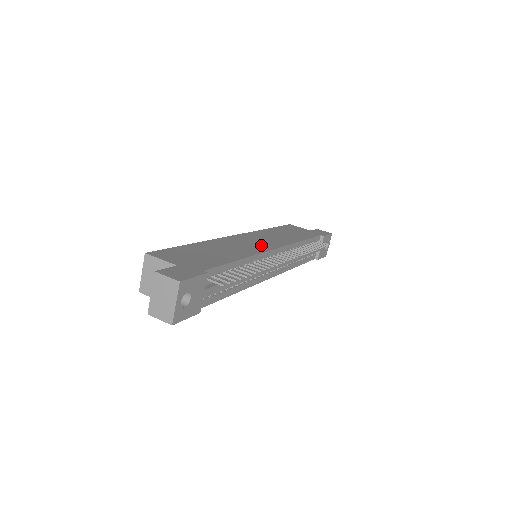
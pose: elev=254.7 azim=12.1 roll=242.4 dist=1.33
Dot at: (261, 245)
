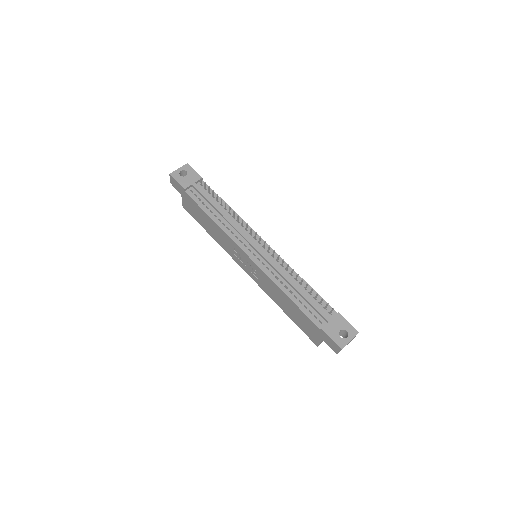
Dot at: occluded
